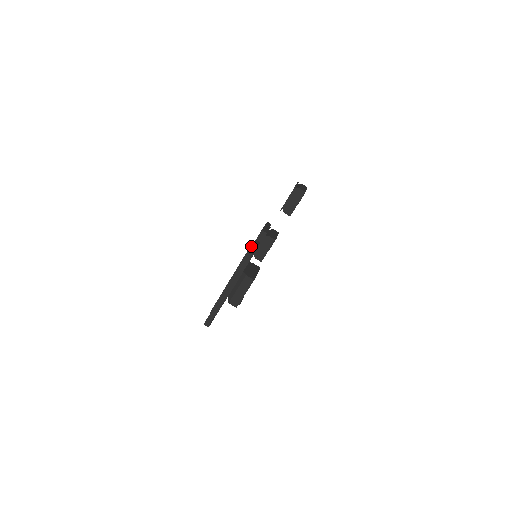
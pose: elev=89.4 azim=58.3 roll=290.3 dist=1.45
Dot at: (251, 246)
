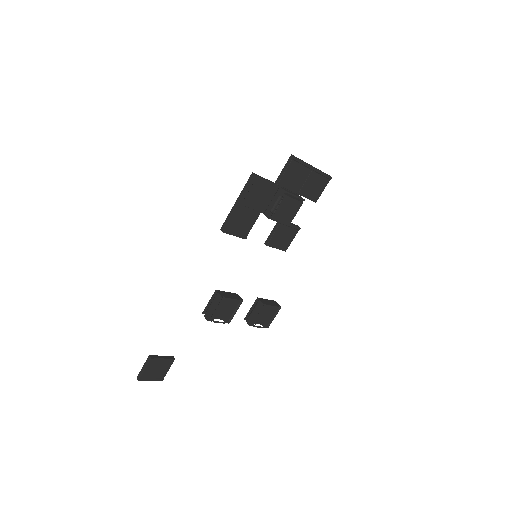
Dot at: (323, 186)
